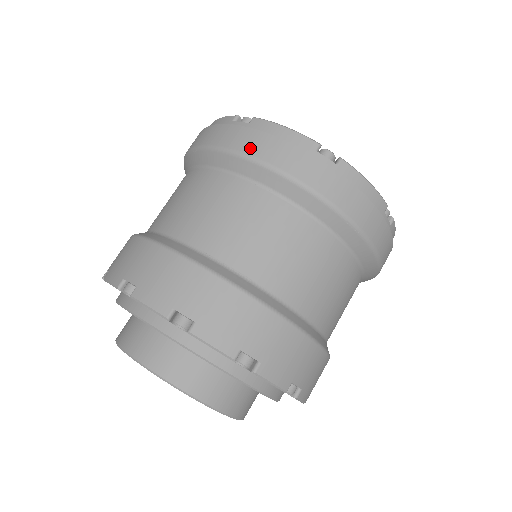
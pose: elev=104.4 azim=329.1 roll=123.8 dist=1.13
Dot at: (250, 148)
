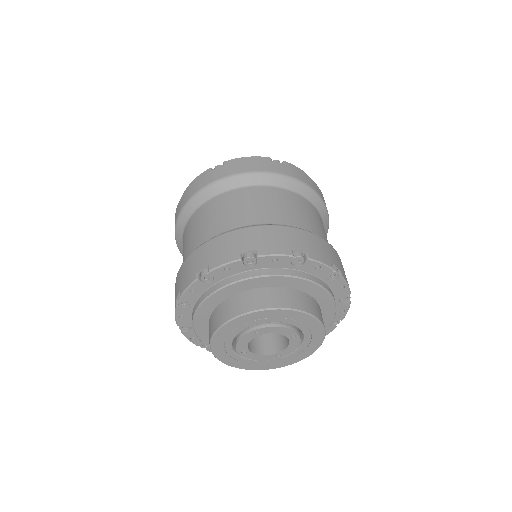
Dot at: (302, 178)
